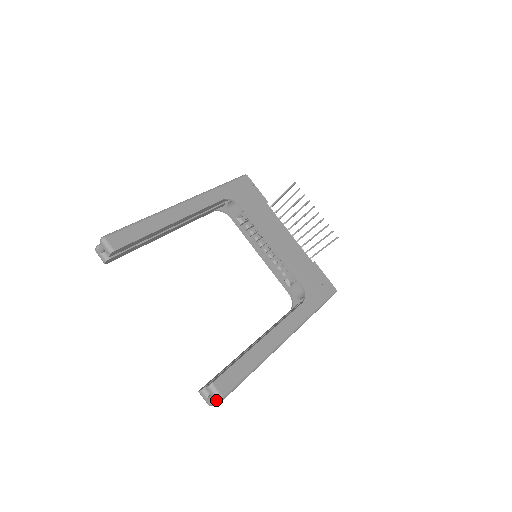
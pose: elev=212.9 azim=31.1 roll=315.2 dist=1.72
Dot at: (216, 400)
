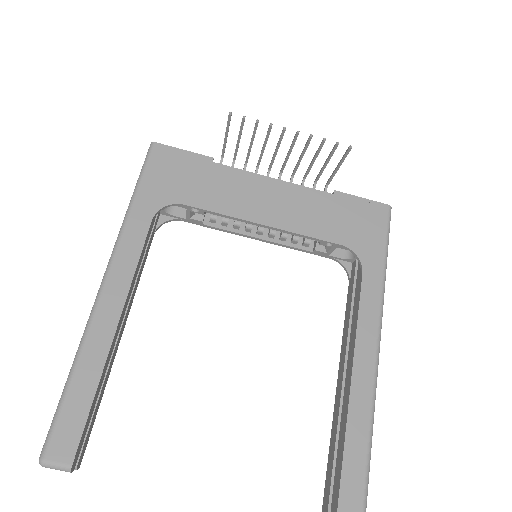
Dot at: out of frame
